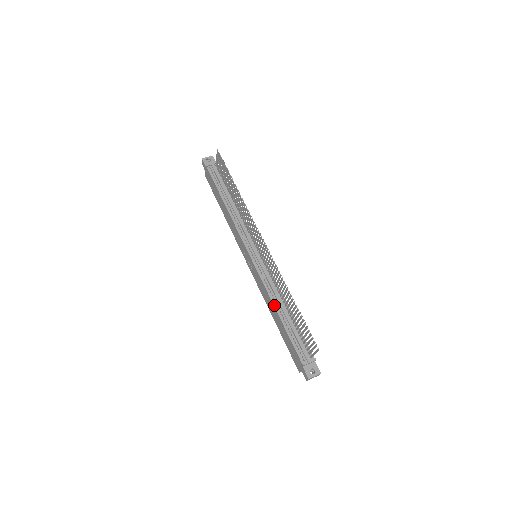
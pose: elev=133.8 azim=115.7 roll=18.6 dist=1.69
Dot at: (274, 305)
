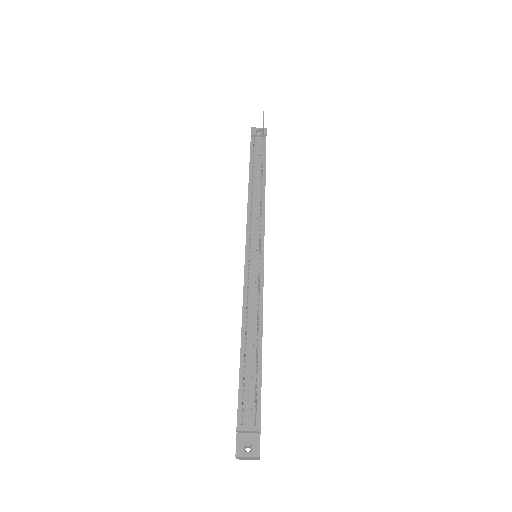
Dot at: (242, 326)
